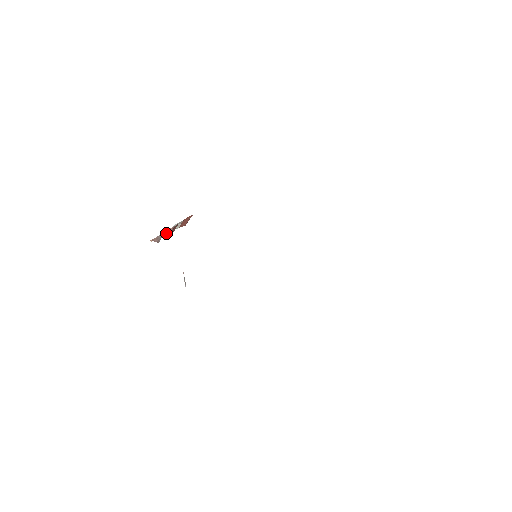
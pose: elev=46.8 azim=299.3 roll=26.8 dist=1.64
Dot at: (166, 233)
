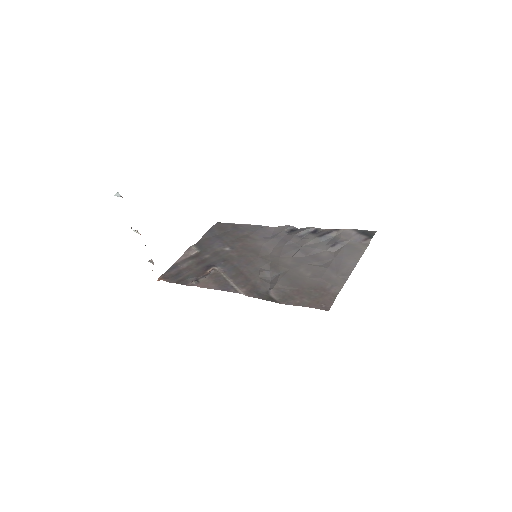
Dot at: occluded
